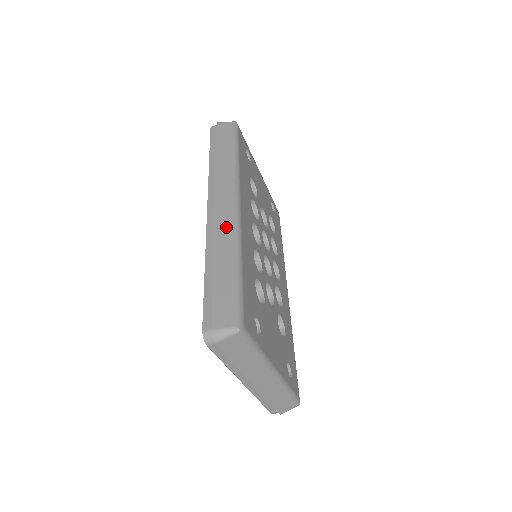
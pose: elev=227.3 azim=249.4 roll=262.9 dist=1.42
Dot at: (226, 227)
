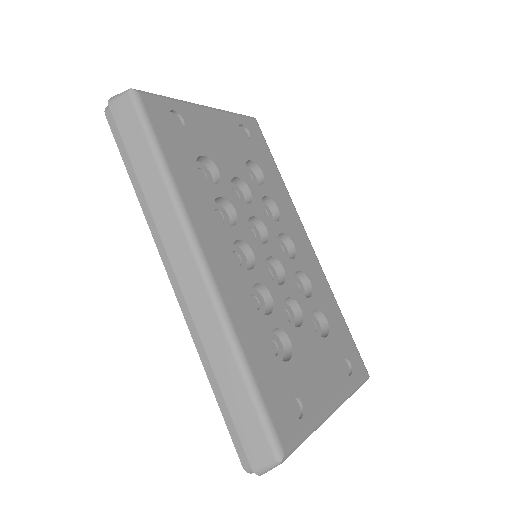
Dot at: (205, 313)
